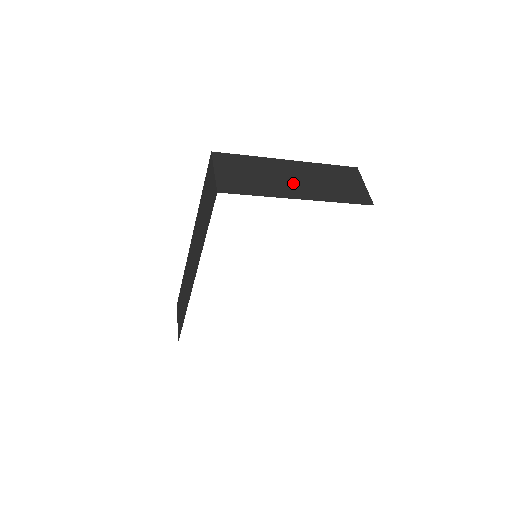
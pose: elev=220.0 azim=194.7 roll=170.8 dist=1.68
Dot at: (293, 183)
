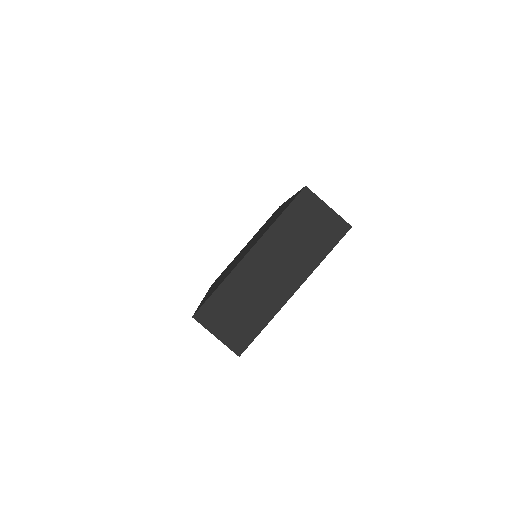
Dot at: (276, 278)
